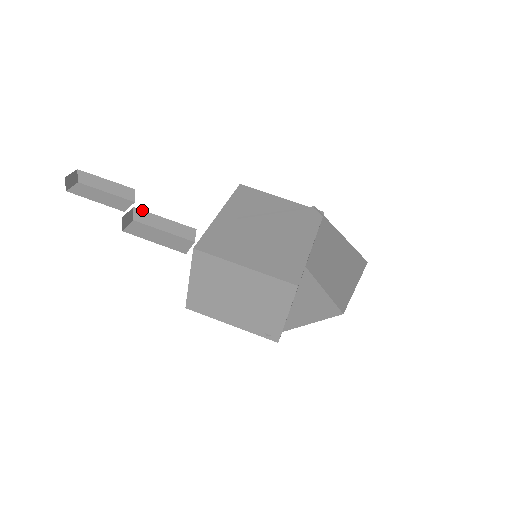
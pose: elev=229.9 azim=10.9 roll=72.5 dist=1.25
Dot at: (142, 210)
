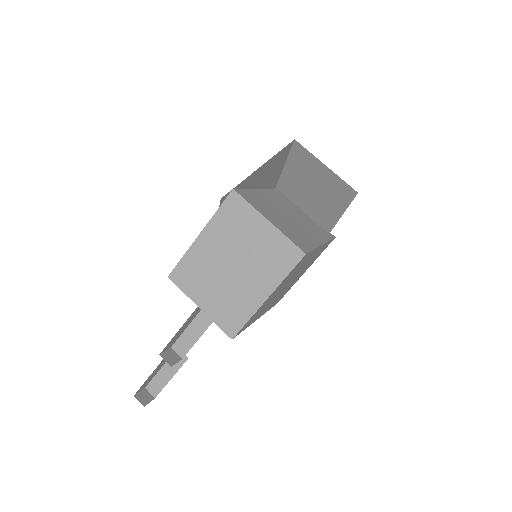
Dot at: (176, 341)
